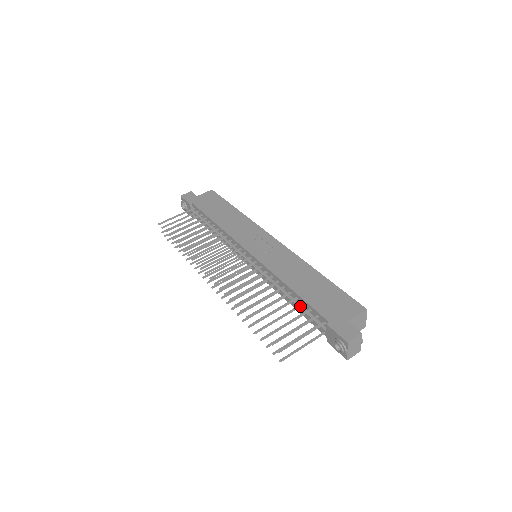
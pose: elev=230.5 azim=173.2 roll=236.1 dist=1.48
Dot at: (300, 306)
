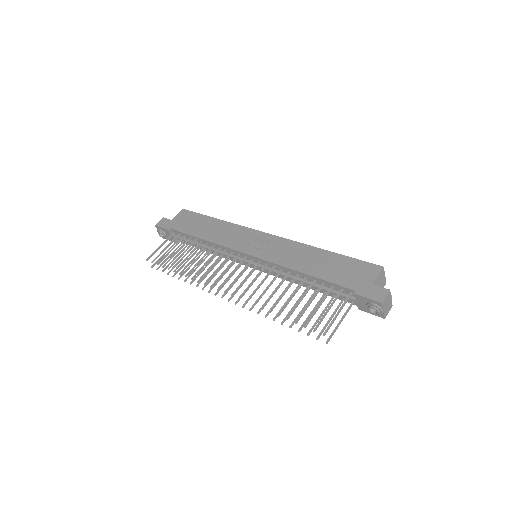
Dot at: (322, 287)
